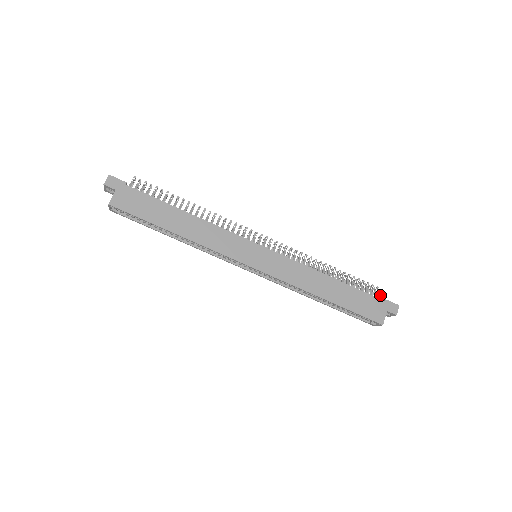
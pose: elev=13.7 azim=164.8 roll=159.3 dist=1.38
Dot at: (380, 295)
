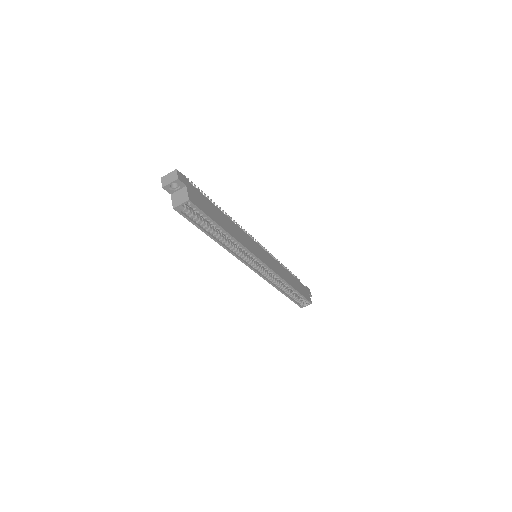
Dot at: occluded
